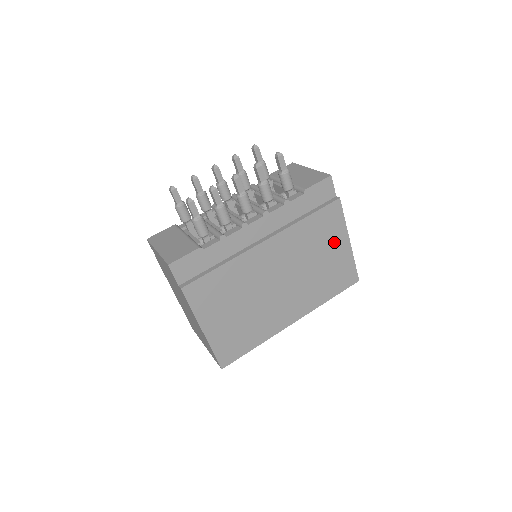
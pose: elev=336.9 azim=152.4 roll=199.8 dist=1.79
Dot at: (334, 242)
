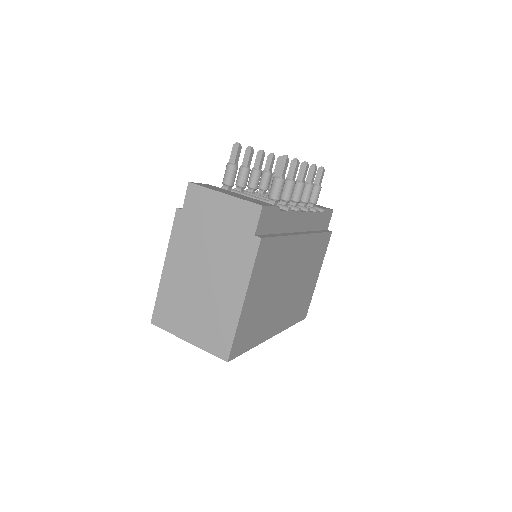
Dot at: (315, 269)
